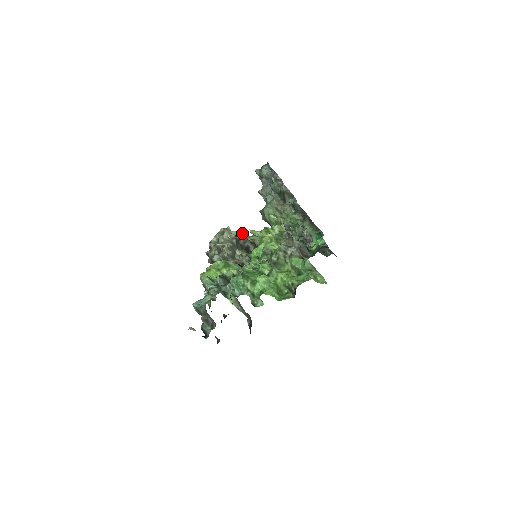
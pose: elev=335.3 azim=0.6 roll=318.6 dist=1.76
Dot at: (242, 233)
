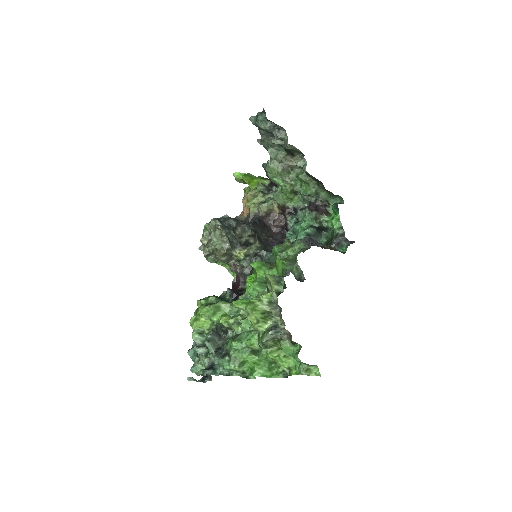
Dot at: (245, 178)
